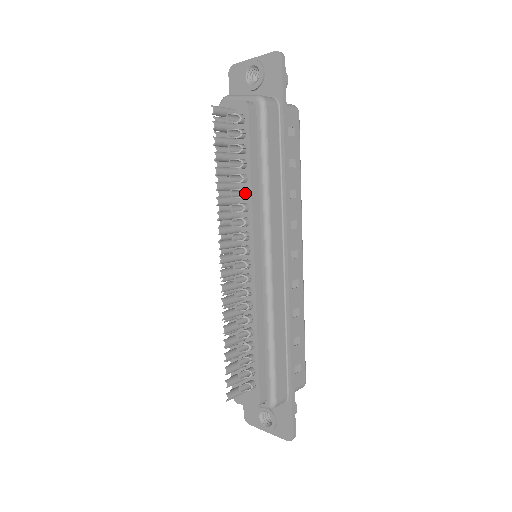
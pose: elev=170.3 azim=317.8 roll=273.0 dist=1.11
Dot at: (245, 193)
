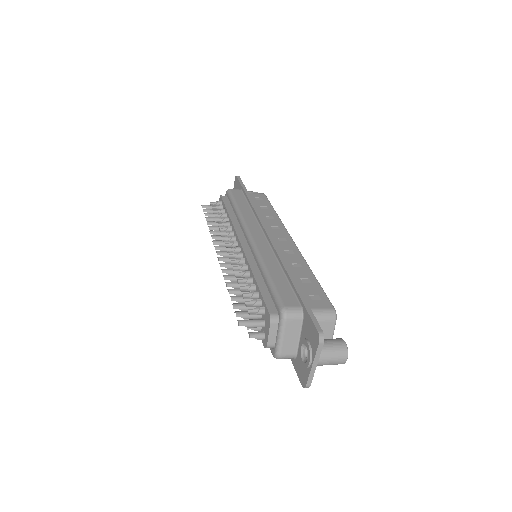
Dot at: (227, 222)
